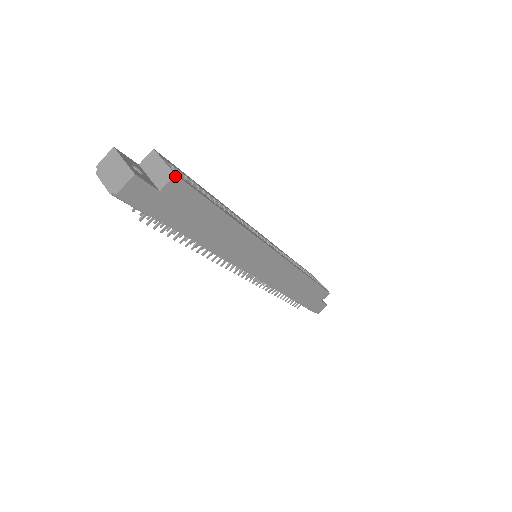
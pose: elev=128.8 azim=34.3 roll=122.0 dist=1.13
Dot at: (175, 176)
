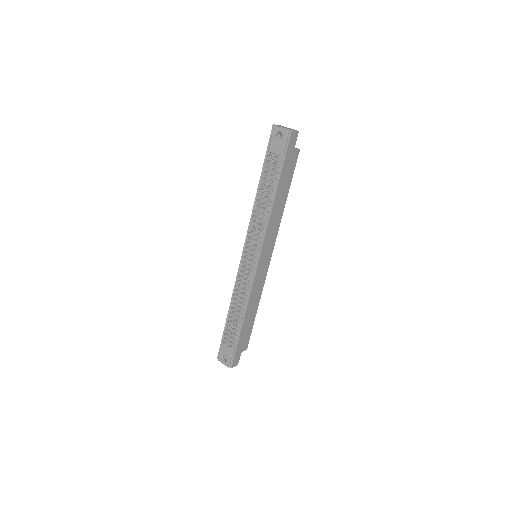
Dot at: (299, 150)
